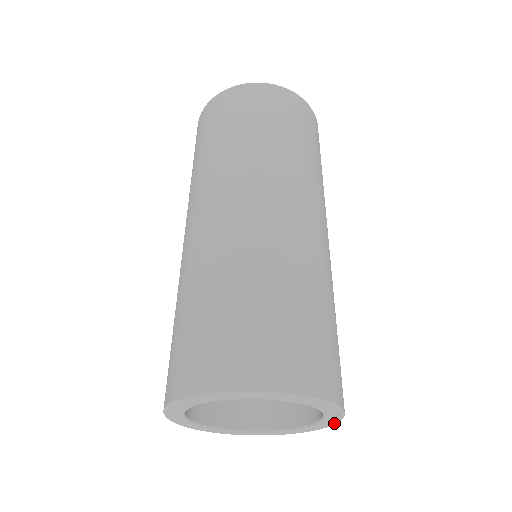
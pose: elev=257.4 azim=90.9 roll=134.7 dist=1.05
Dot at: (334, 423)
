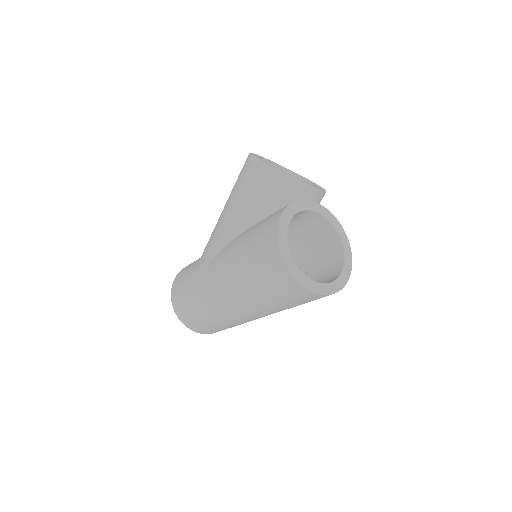
Dot at: occluded
